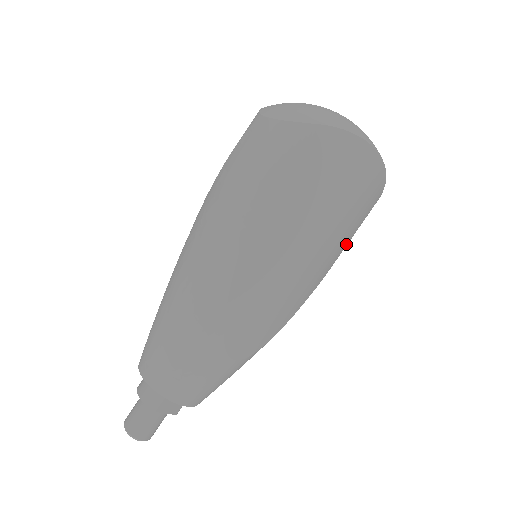
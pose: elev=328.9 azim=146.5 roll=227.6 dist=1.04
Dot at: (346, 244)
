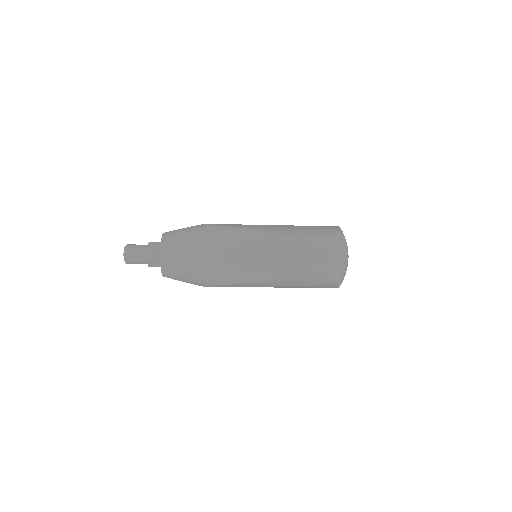
Dot at: occluded
